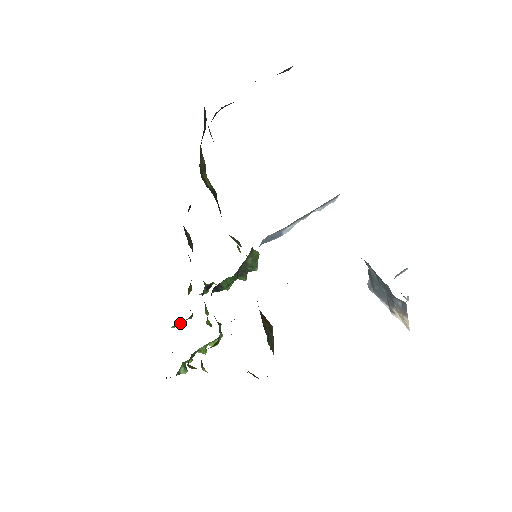
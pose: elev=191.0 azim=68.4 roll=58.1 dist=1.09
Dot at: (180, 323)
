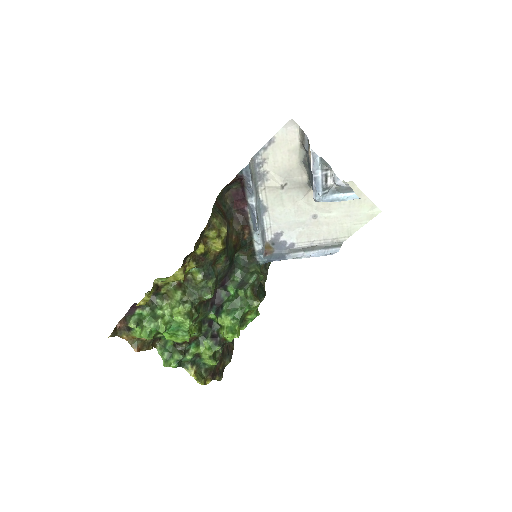
Dot at: (168, 351)
